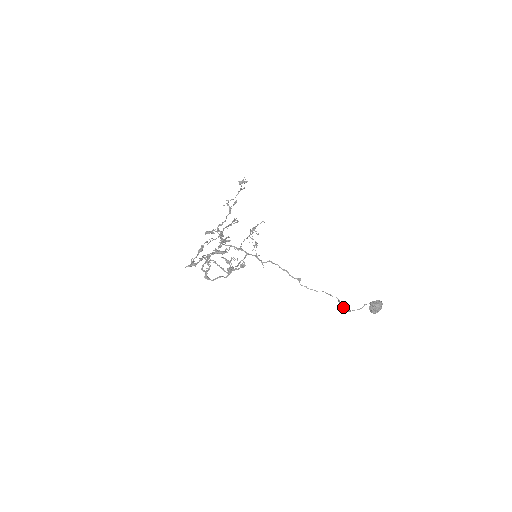
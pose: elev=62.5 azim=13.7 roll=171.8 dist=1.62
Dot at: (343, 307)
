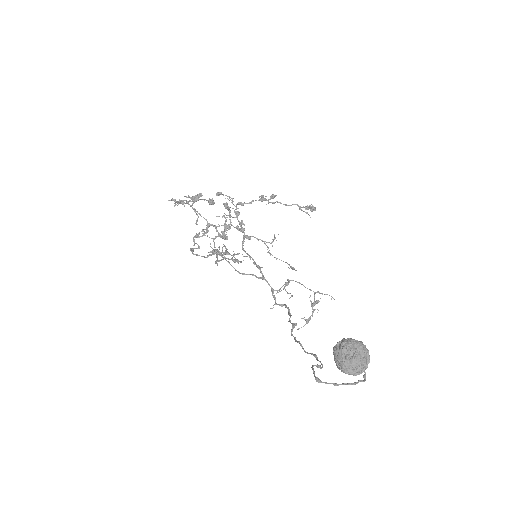
Dot at: (313, 368)
